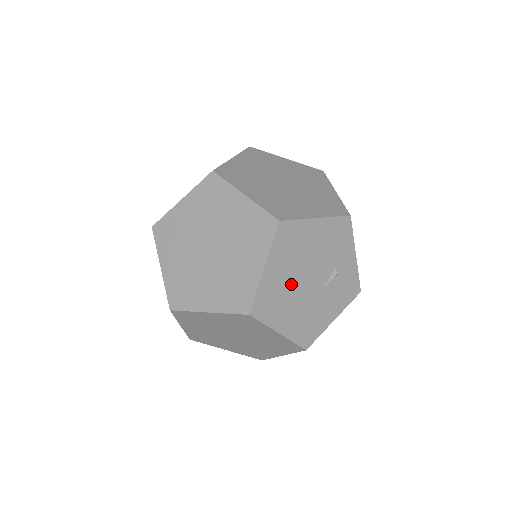
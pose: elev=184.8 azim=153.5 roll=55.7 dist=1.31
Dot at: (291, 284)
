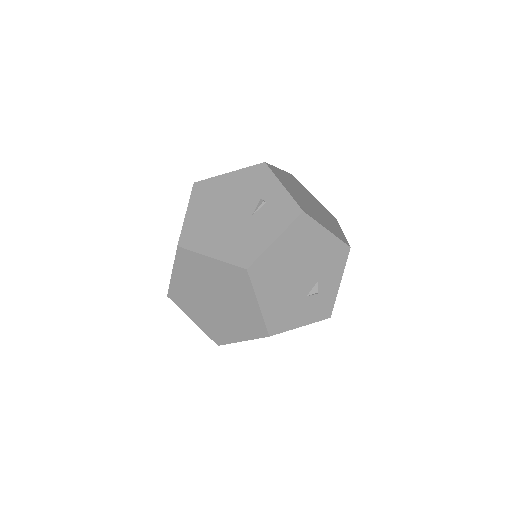
Dot at: (215, 219)
